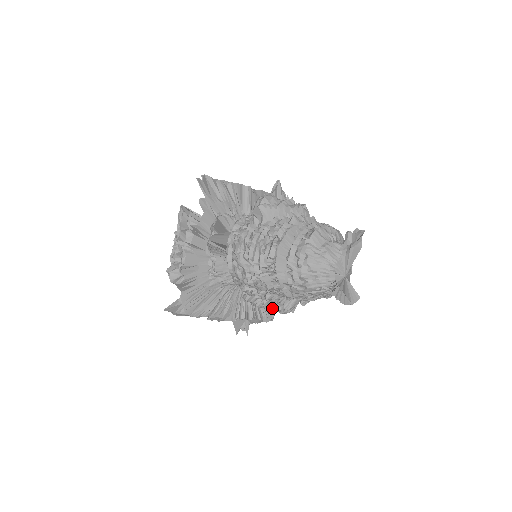
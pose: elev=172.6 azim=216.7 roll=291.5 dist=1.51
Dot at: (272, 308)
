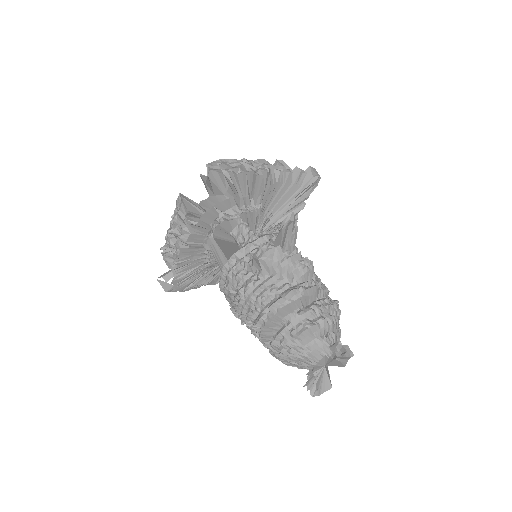
Dot at: occluded
